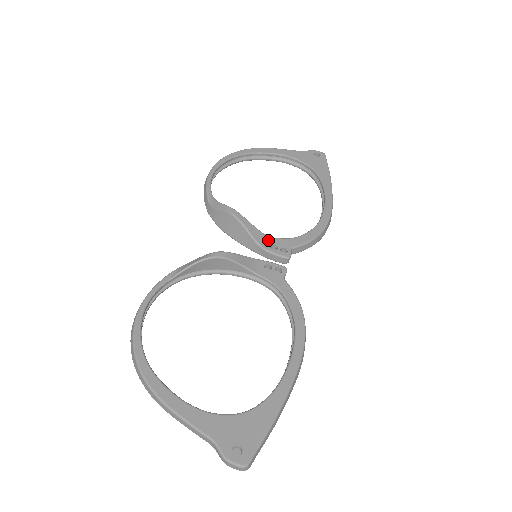
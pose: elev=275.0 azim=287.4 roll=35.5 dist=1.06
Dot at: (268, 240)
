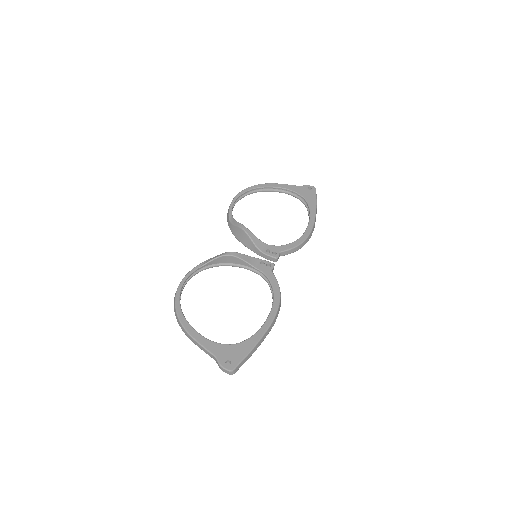
Dot at: (265, 246)
